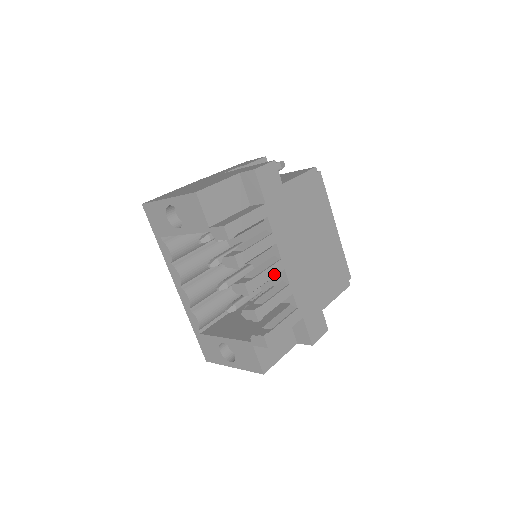
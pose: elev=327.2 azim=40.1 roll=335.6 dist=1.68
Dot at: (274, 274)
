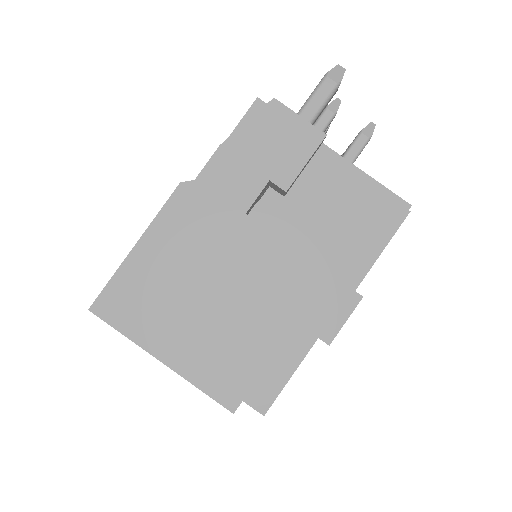
Dot at: occluded
